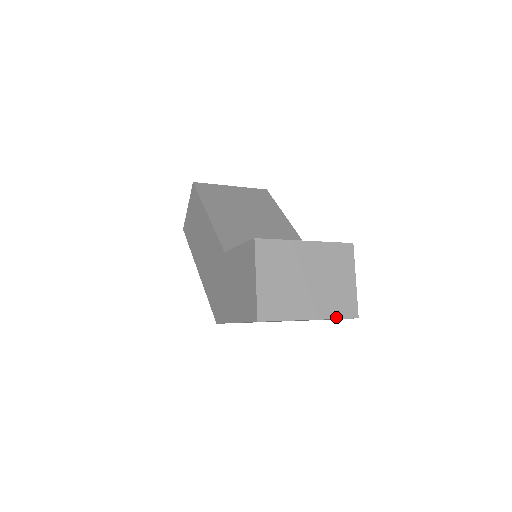
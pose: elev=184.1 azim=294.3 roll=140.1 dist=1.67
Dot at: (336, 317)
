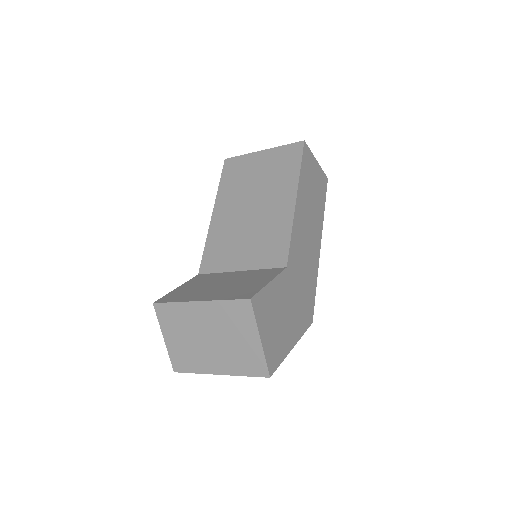
Dot at: (244, 374)
